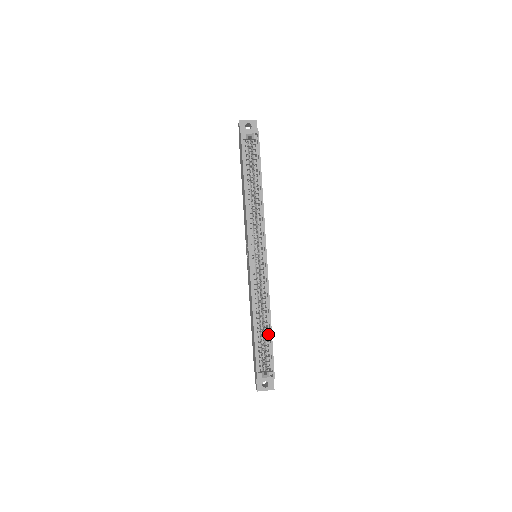
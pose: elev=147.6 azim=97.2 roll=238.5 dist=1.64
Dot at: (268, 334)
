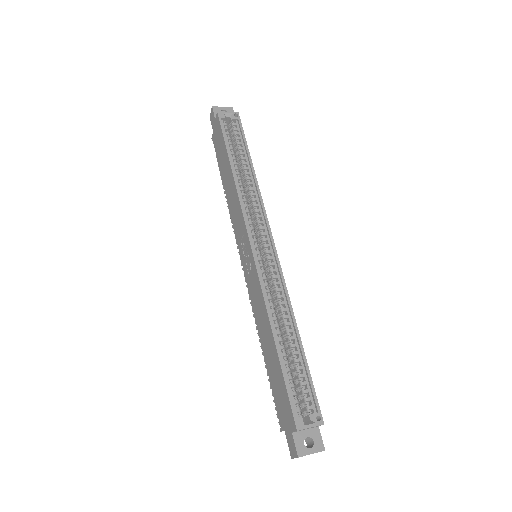
Dot at: (298, 353)
